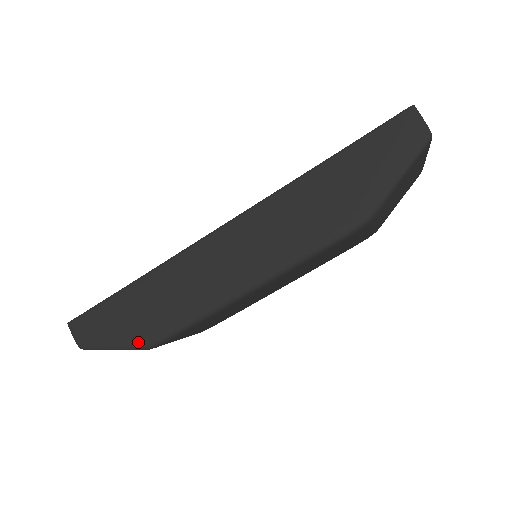
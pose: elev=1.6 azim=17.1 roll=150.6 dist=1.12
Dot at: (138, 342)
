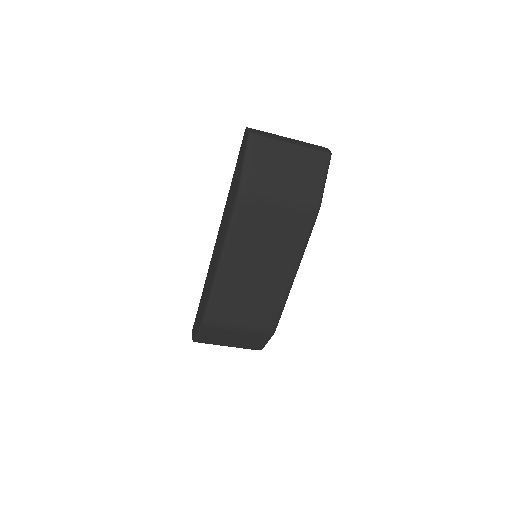
Dot at: (200, 321)
